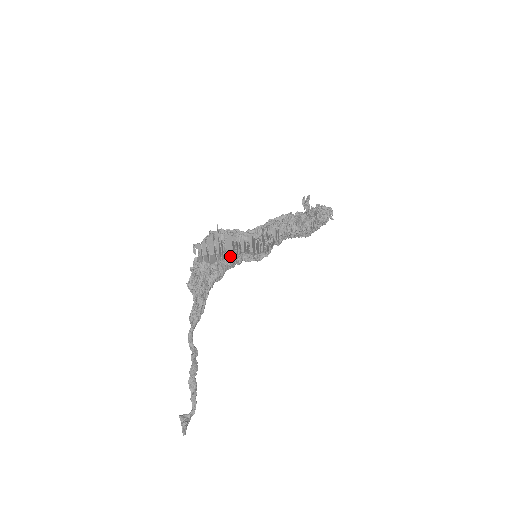
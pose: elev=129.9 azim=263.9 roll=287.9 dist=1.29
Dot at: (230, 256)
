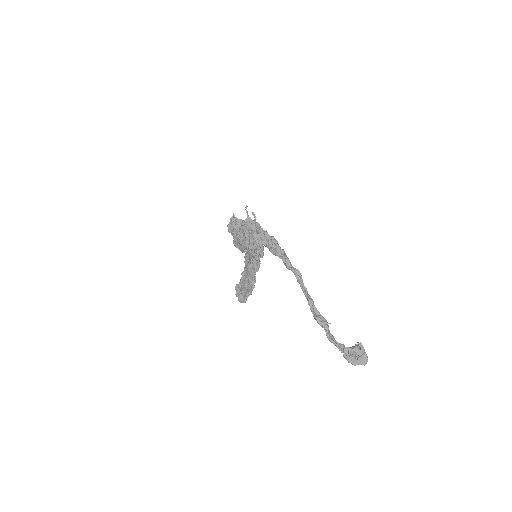
Dot at: occluded
